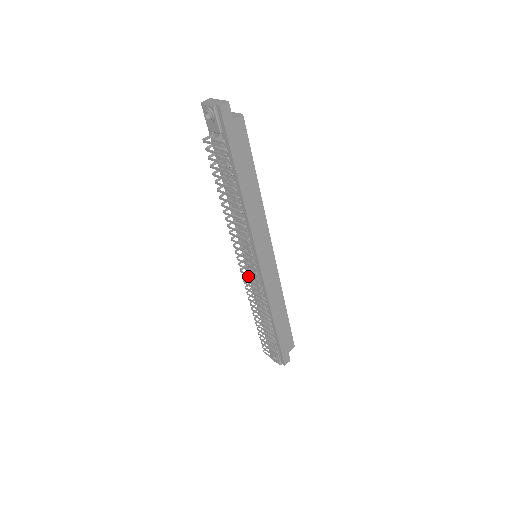
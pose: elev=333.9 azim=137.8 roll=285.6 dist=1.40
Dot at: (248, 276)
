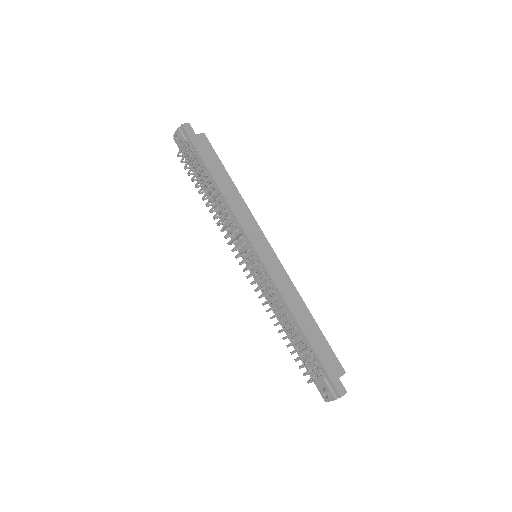
Dot at: occluded
